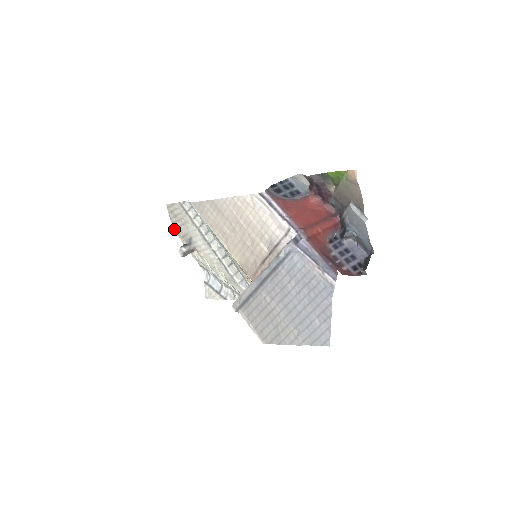
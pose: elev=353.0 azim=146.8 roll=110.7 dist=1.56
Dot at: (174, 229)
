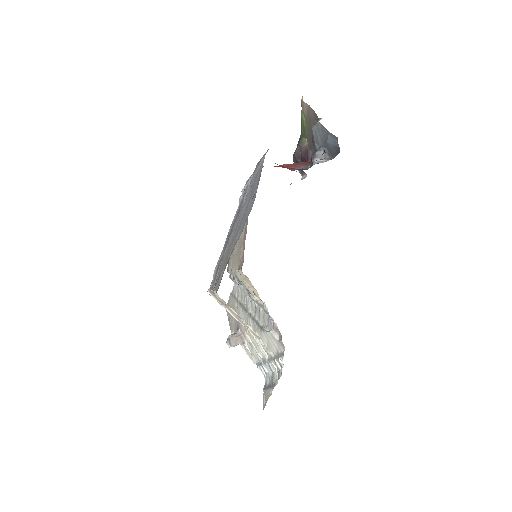
Dot at: (231, 329)
